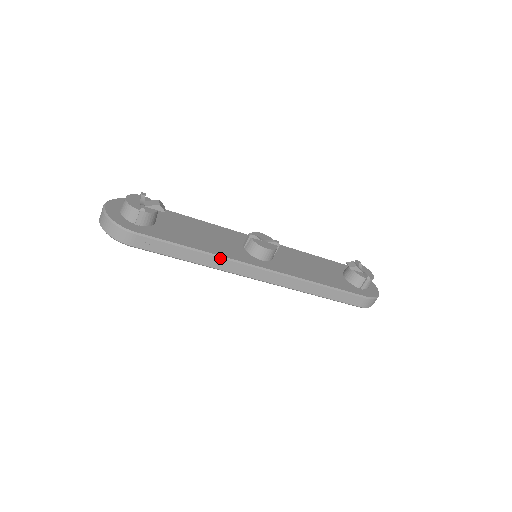
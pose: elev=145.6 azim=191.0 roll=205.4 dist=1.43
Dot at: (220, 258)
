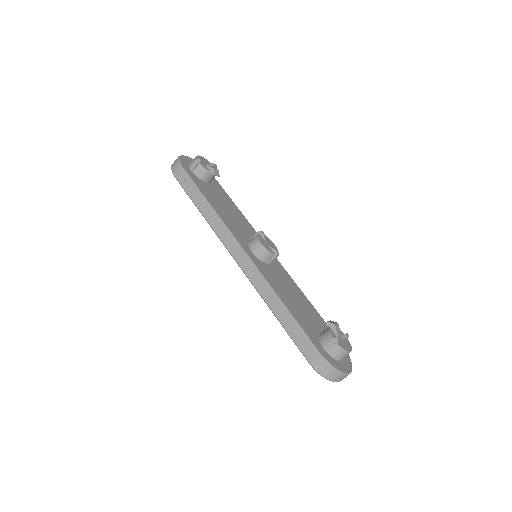
Dot at: (219, 220)
